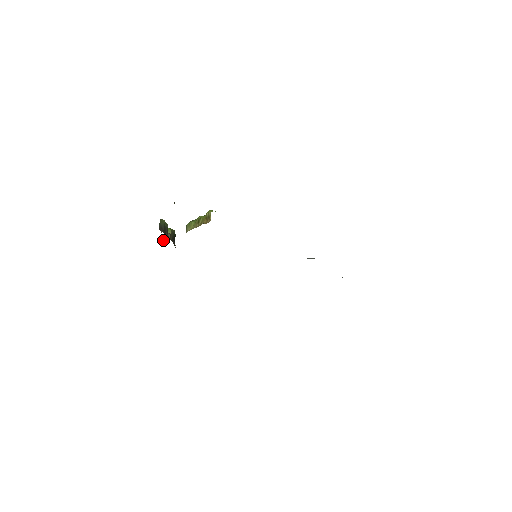
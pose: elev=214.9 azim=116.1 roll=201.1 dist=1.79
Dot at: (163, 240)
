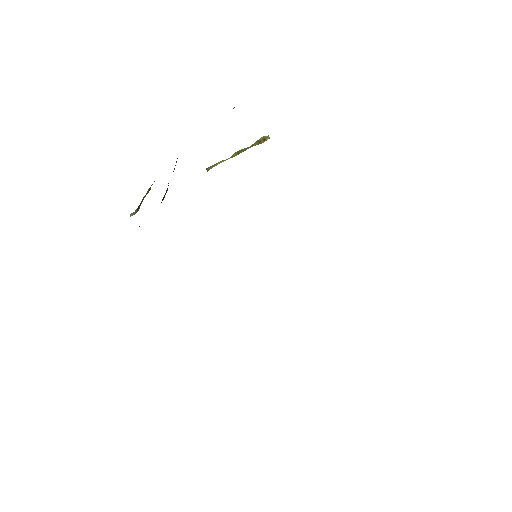
Dot at: occluded
